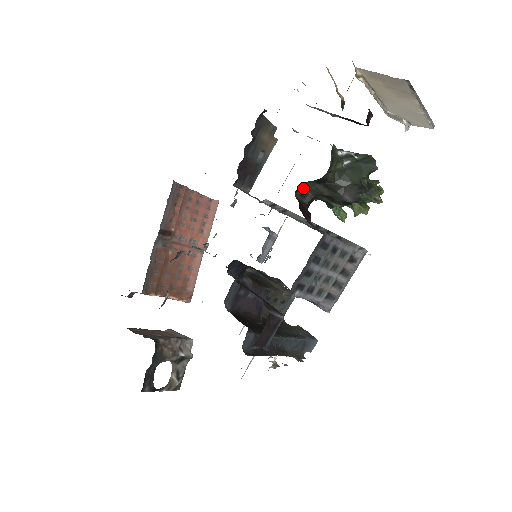
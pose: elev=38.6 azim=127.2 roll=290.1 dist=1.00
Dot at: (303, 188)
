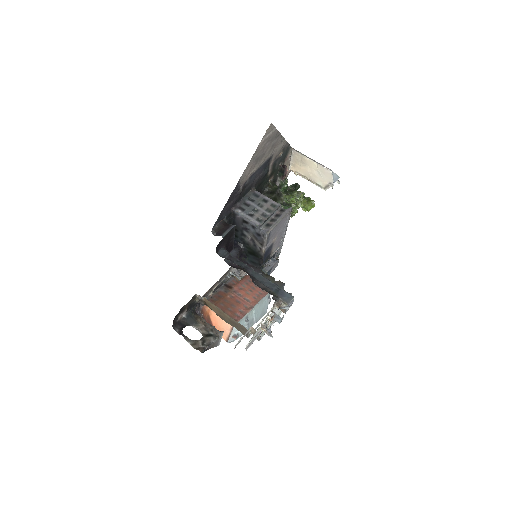
Dot at: occluded
